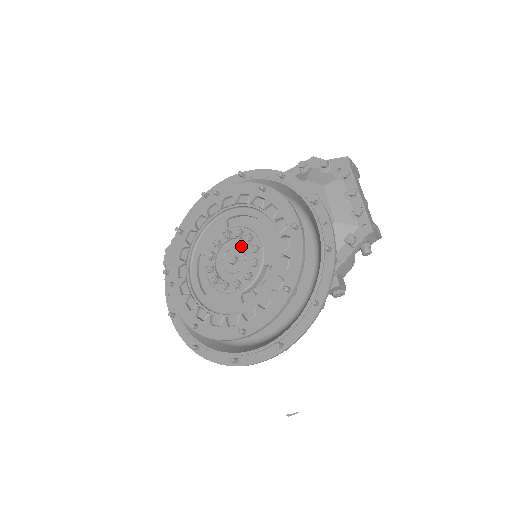
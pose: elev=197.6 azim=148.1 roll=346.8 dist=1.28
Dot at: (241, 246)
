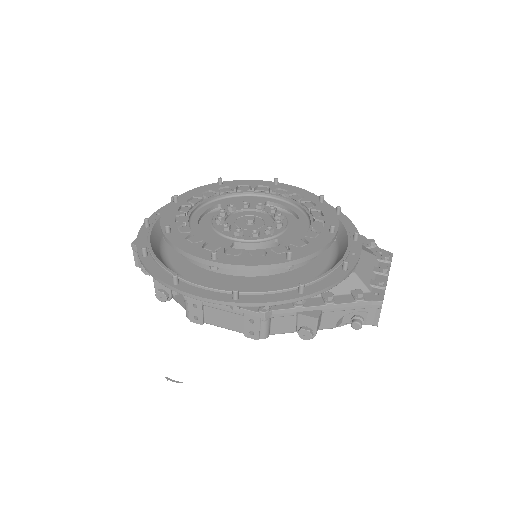
Dot at: (265, 219)
